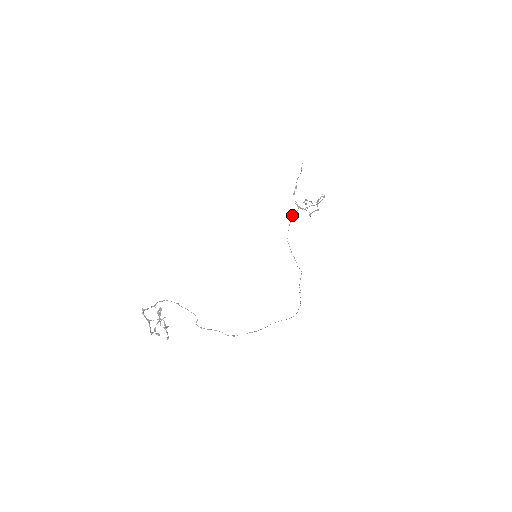
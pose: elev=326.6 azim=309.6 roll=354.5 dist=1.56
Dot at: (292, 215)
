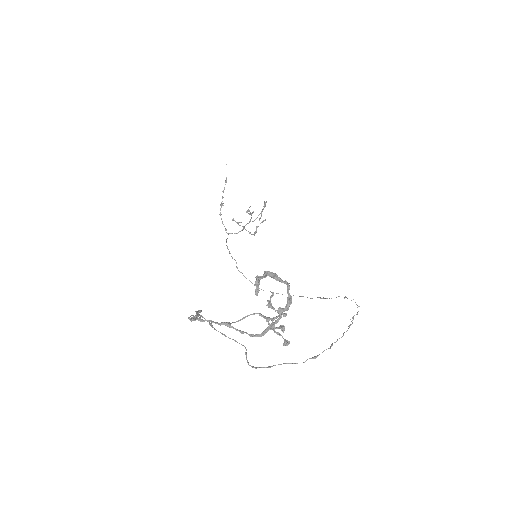
Dot at: (226, 242)
